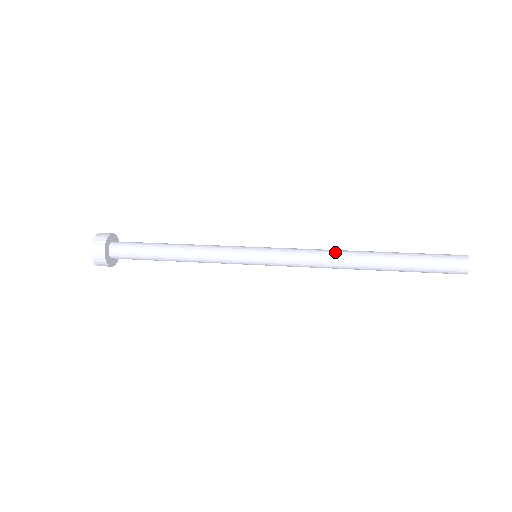
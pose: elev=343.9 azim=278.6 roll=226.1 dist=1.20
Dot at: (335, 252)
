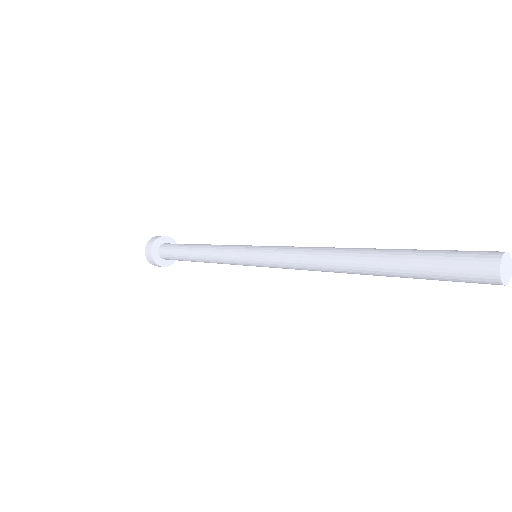
Dot at: (319, 254)
